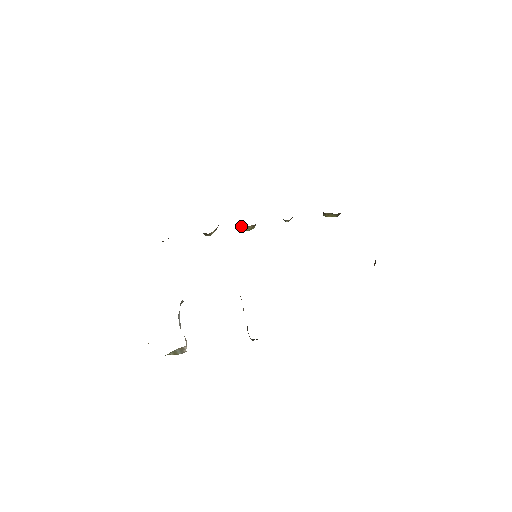
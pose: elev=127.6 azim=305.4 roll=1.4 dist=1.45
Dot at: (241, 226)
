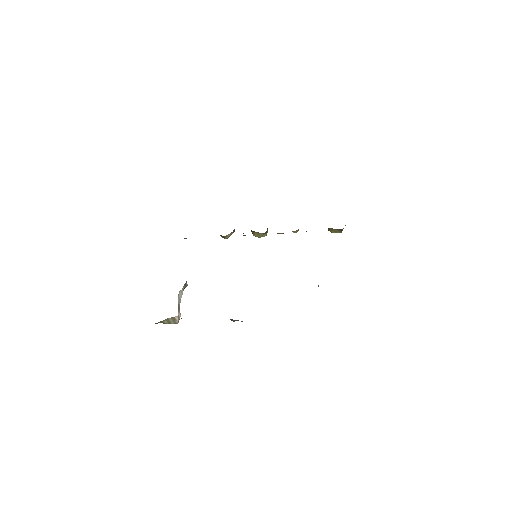
Dot at: (254, 233)
